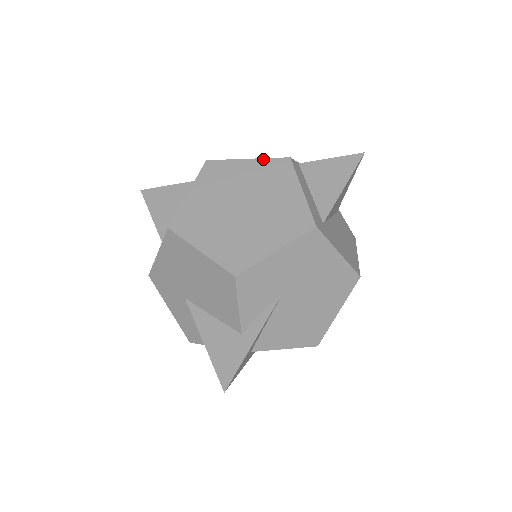
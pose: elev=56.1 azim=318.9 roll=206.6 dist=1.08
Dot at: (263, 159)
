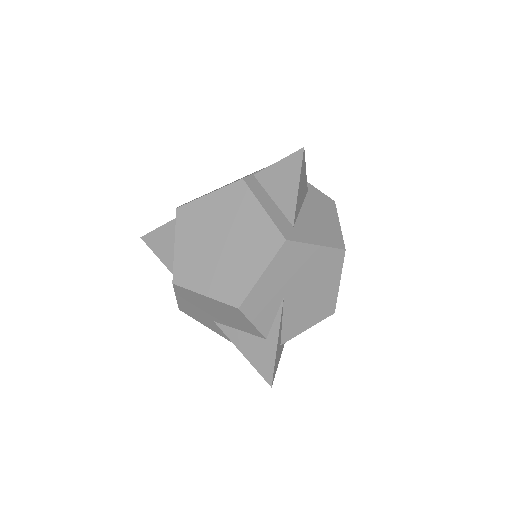
Dot at: (221, 189)
